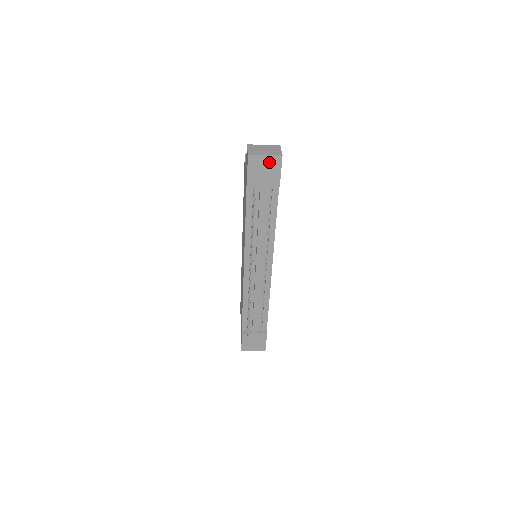
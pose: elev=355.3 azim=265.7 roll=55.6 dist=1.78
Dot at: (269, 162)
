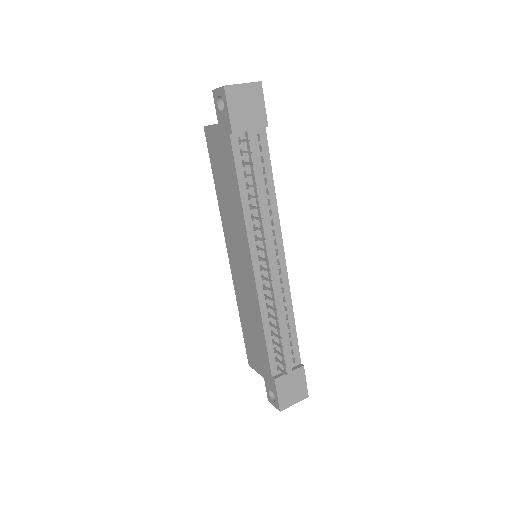
Dot at: (249, 93)
